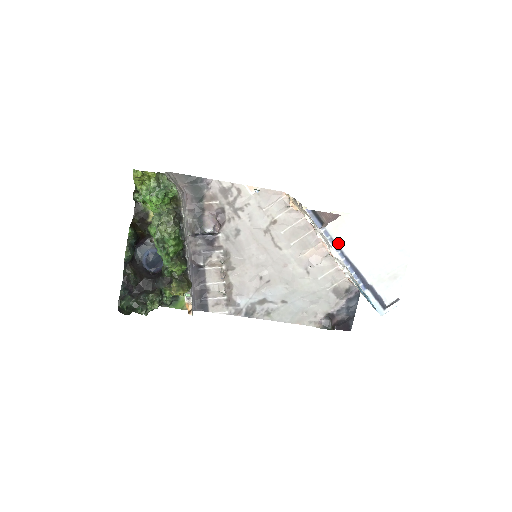
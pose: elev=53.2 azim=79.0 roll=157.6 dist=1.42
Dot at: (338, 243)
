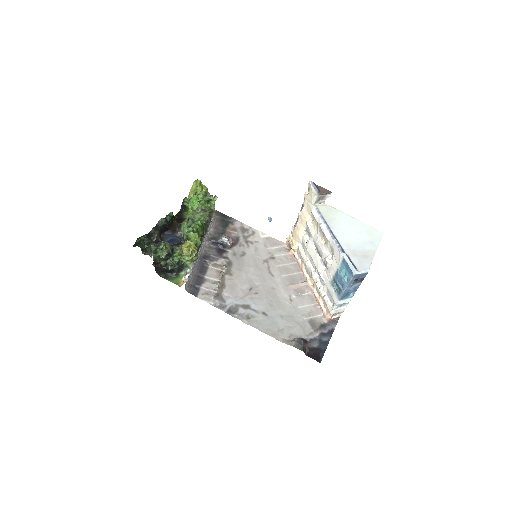
Dot at: (326, 221)
